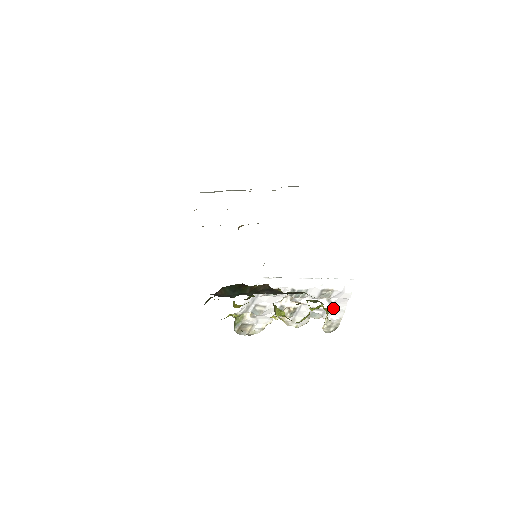
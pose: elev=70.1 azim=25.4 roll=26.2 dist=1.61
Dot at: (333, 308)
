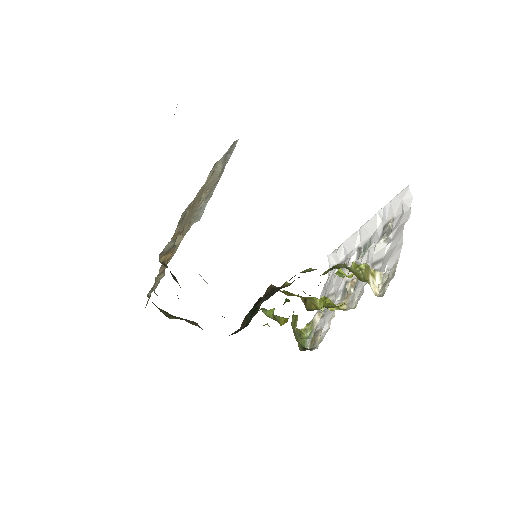
Dot at: (391, 249)
